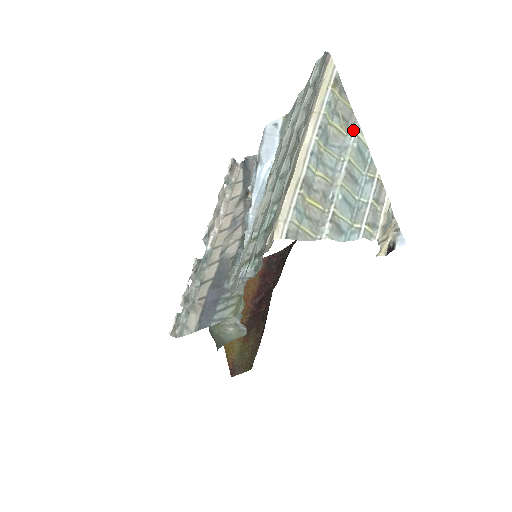
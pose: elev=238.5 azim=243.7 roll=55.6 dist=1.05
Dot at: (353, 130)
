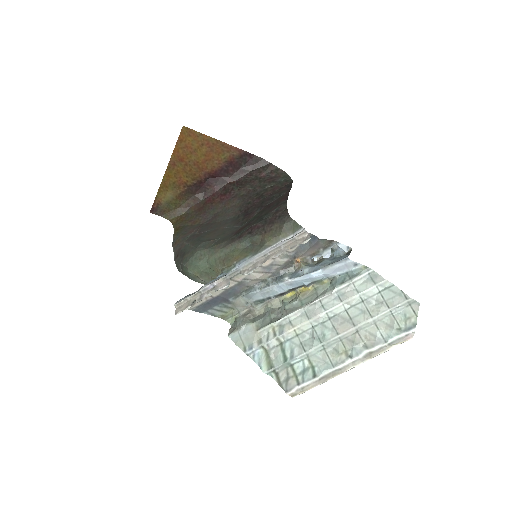
Dot at: occluded
